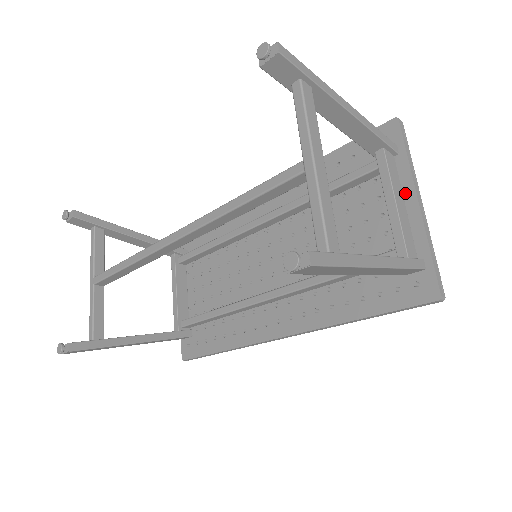
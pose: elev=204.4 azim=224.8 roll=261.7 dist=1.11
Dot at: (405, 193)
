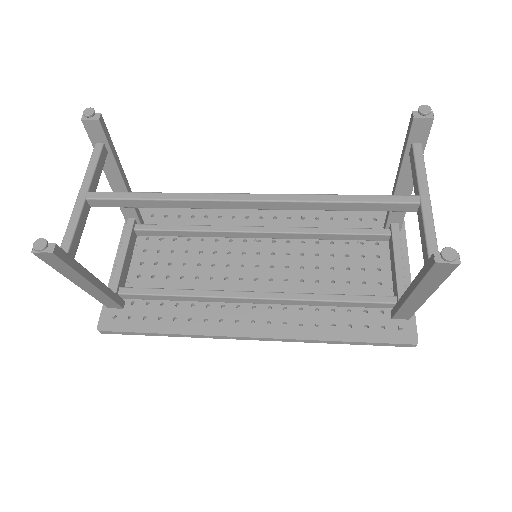
Dot at: occluded
